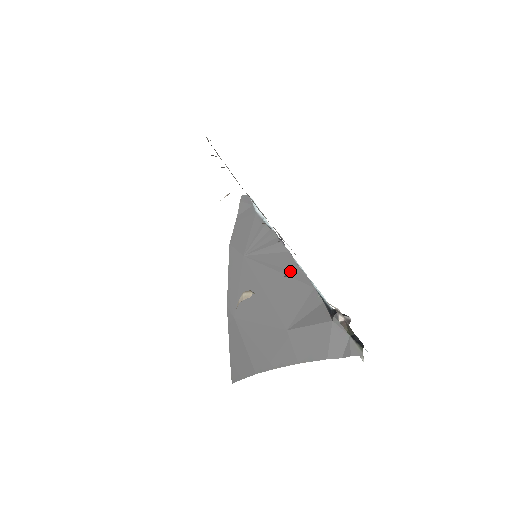
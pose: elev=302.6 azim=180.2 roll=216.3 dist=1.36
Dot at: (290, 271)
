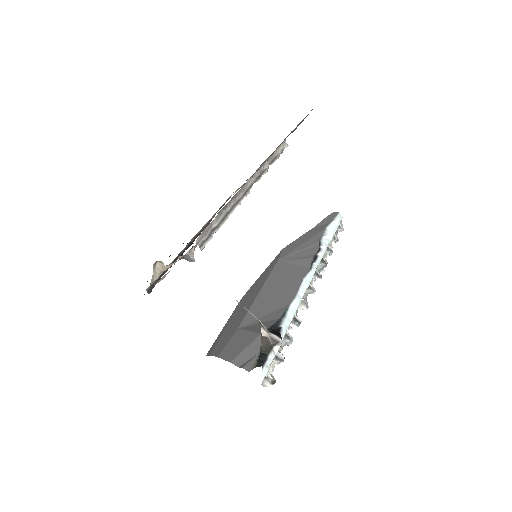
Dot at: (291, 284)
